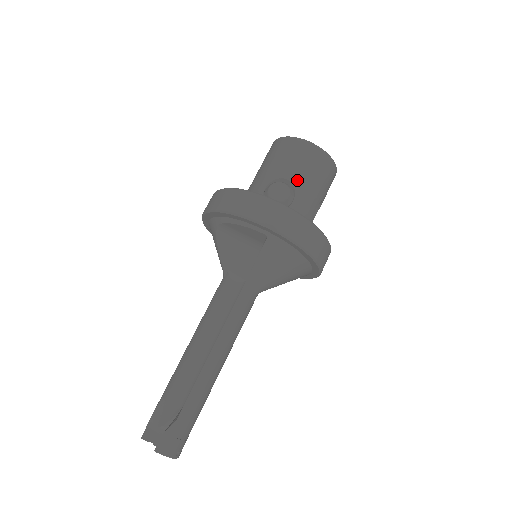
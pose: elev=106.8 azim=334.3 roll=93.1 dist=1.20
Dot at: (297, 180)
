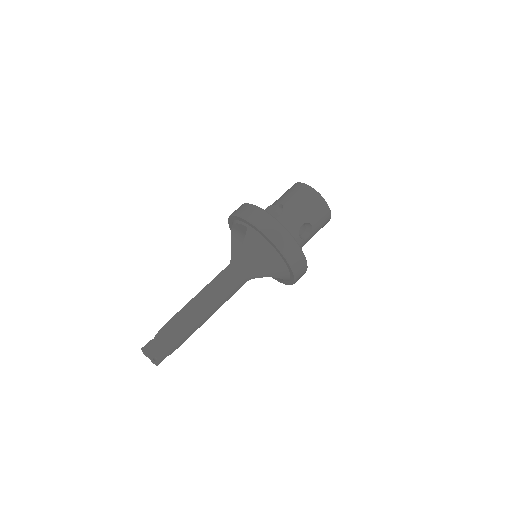
Dot at: (287, 204)
